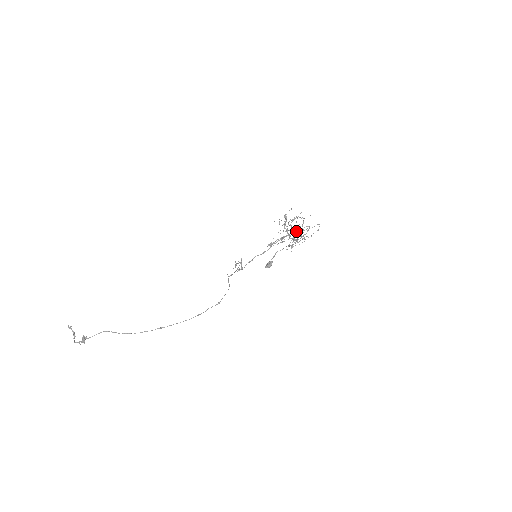
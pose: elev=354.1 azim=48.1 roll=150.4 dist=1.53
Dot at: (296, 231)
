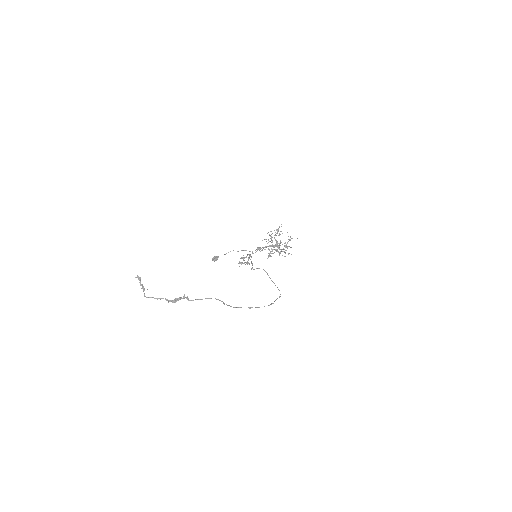
Dot at: occluded
